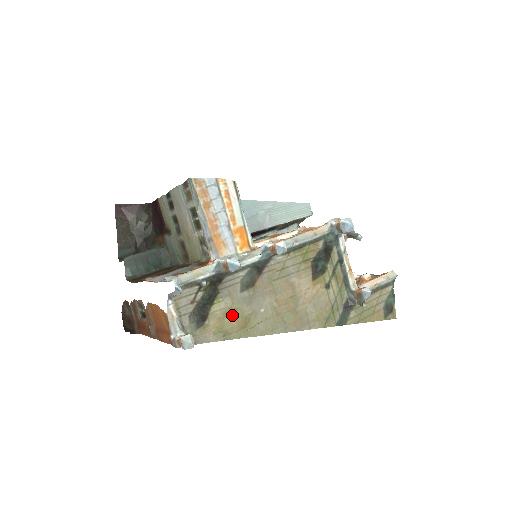
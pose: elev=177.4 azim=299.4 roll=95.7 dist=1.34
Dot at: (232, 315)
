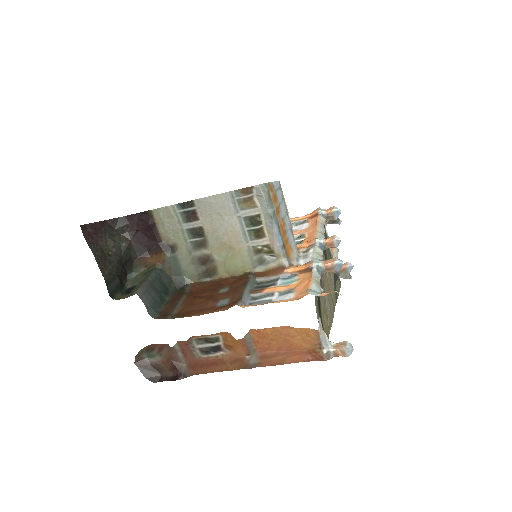
Dot at: (325, 314)
